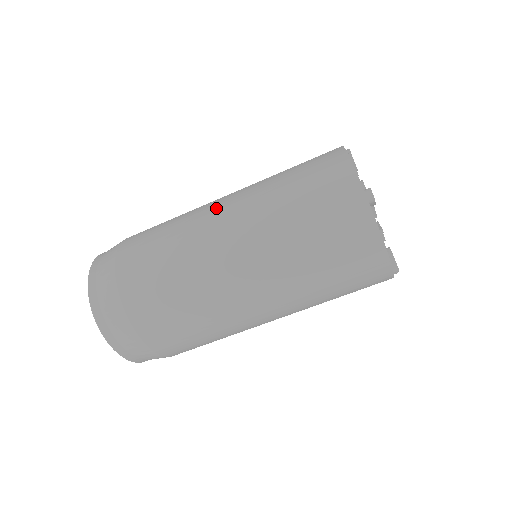
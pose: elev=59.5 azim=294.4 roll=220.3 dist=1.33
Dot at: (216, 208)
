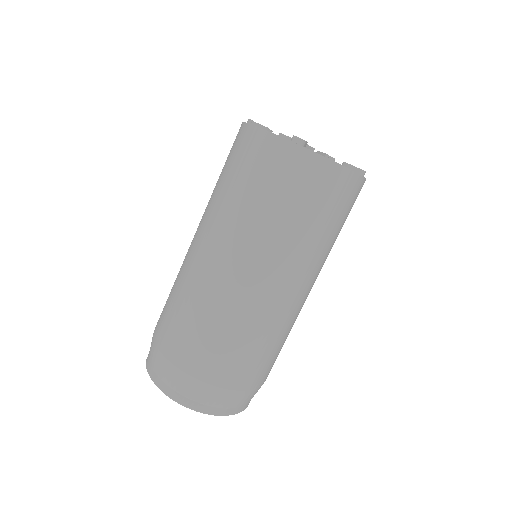
Dot at: (198, 251)
